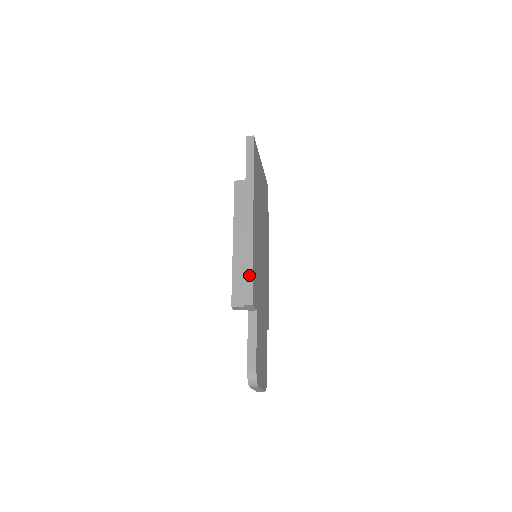
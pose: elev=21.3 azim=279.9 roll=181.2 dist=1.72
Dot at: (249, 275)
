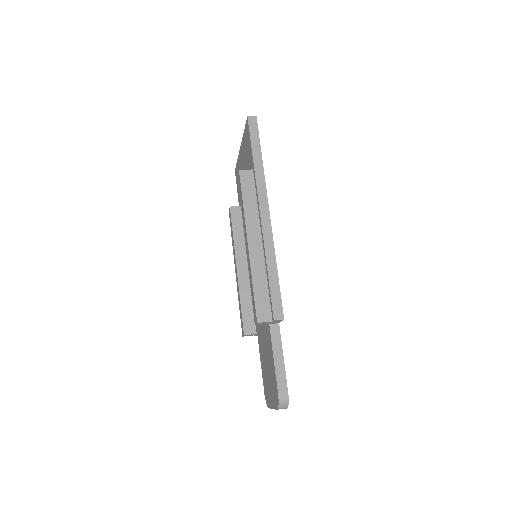
Dot at: (275, 285)
